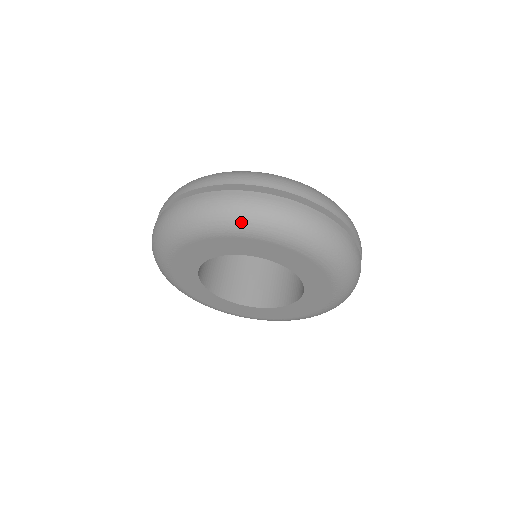
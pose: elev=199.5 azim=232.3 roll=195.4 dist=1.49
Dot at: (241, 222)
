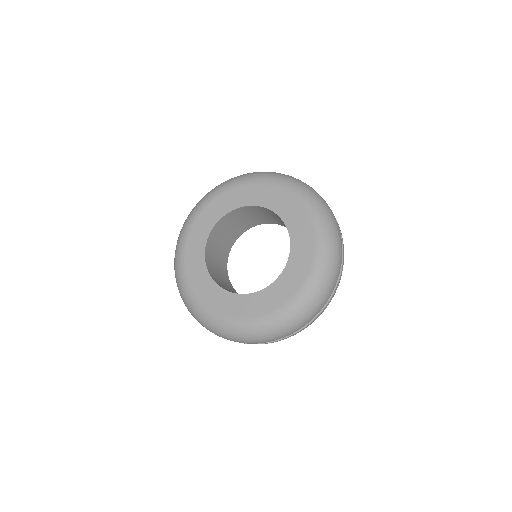
Dot at: occluded
